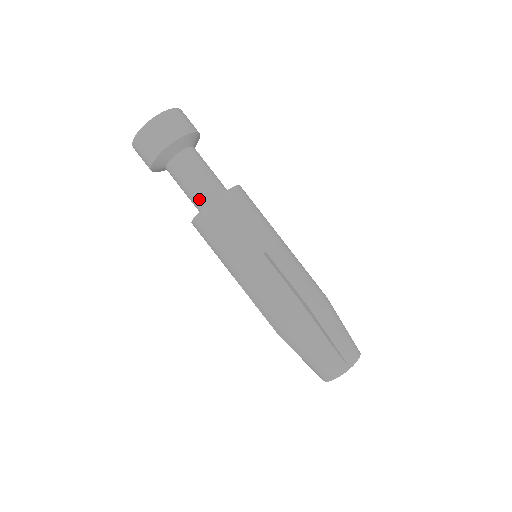
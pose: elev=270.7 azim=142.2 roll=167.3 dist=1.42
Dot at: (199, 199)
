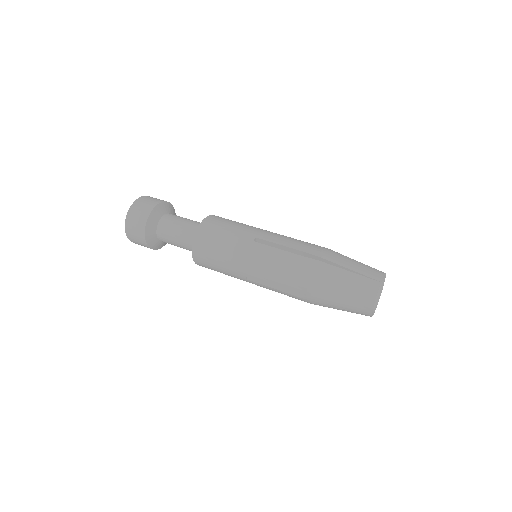
Dot at: (190, 239)
